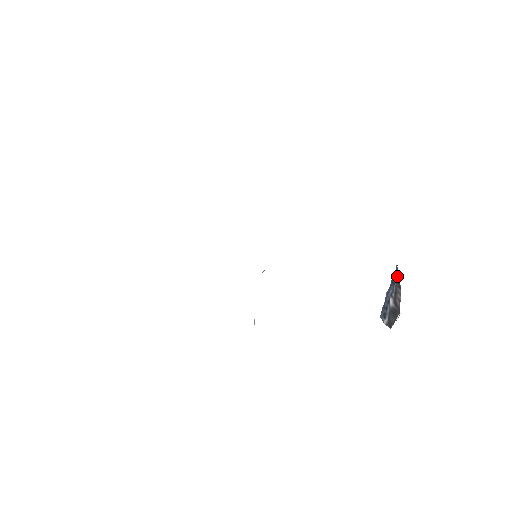
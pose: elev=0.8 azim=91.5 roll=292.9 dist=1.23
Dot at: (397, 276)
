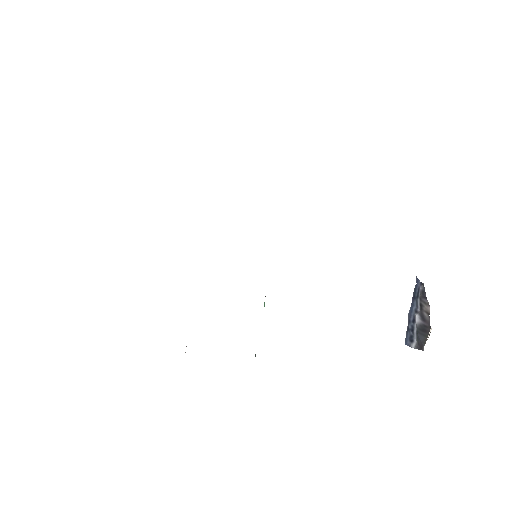
Dot at: (419, 286)
